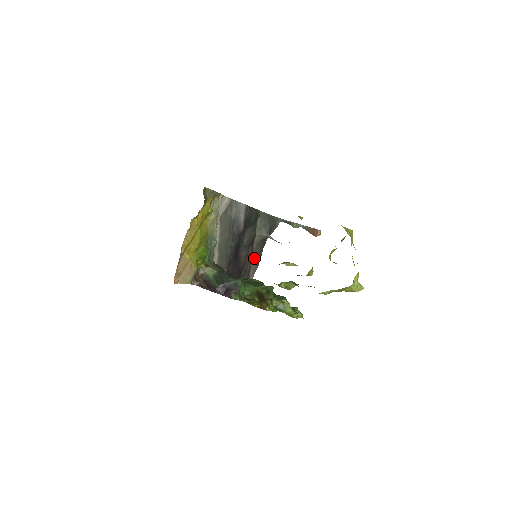
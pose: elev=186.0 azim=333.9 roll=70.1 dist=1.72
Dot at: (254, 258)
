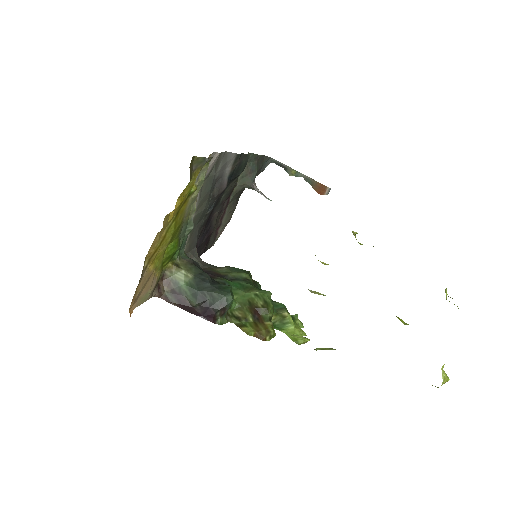
Dot at: (227, 212)
